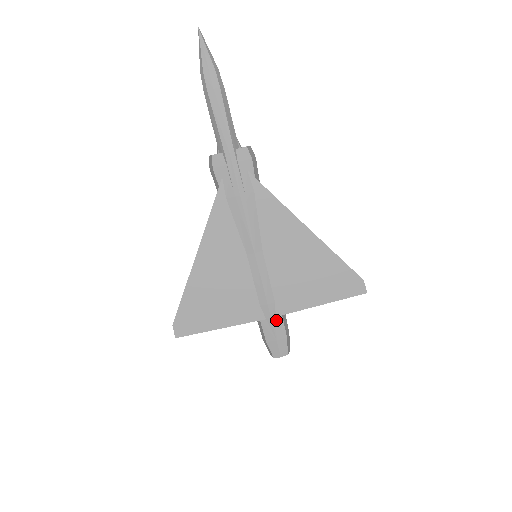
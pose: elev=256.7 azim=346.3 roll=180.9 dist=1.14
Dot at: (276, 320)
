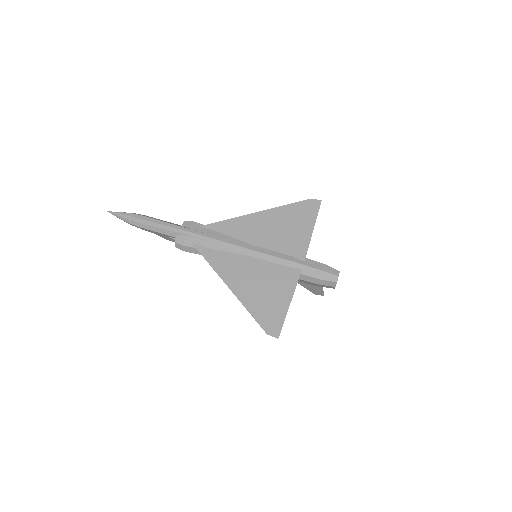
Dot at: (307, 263)
